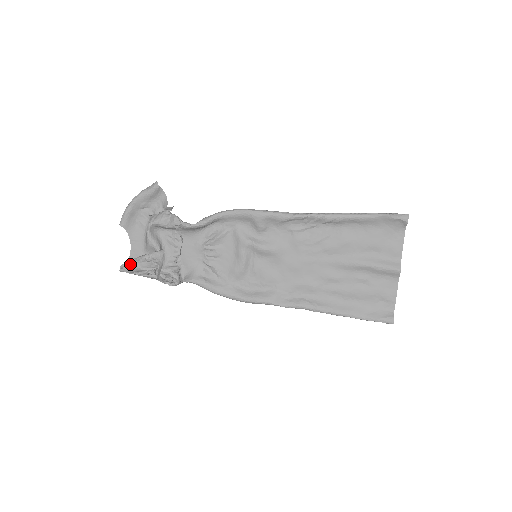
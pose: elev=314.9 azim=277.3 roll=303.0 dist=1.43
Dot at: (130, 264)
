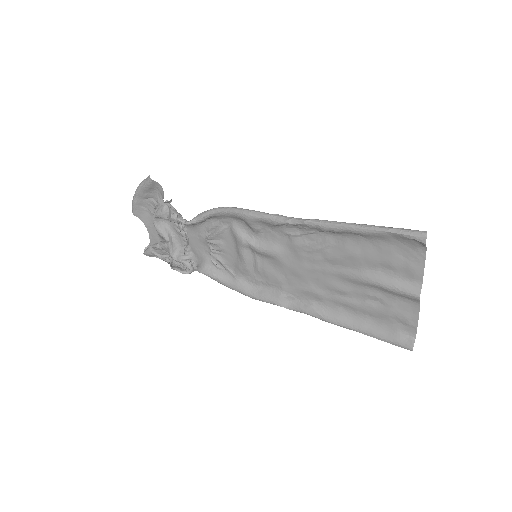
Dot at: (148, 250)
